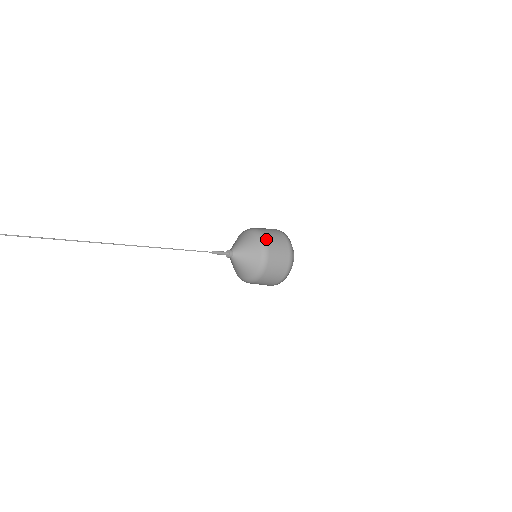
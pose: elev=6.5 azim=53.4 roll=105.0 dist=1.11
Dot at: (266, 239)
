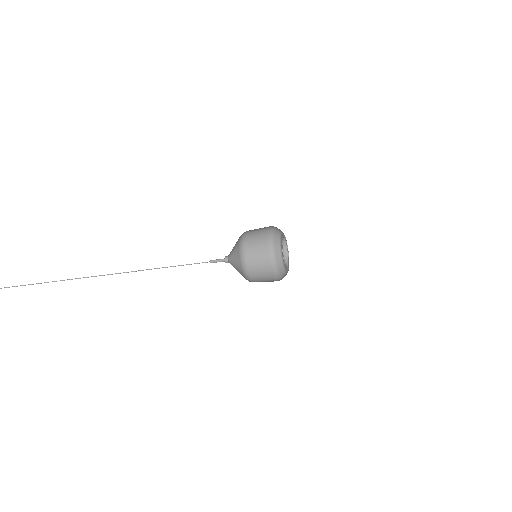
Dot at: (244, 247)
